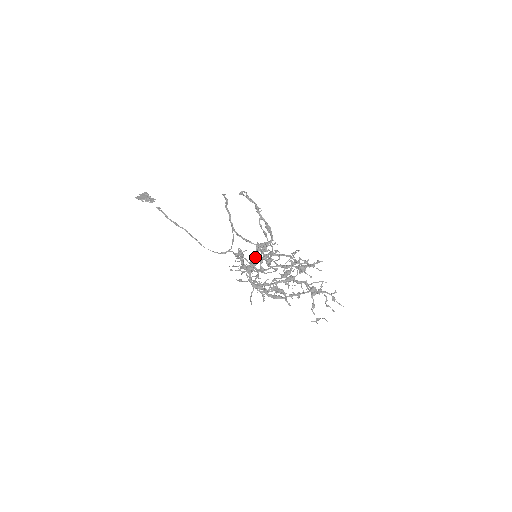
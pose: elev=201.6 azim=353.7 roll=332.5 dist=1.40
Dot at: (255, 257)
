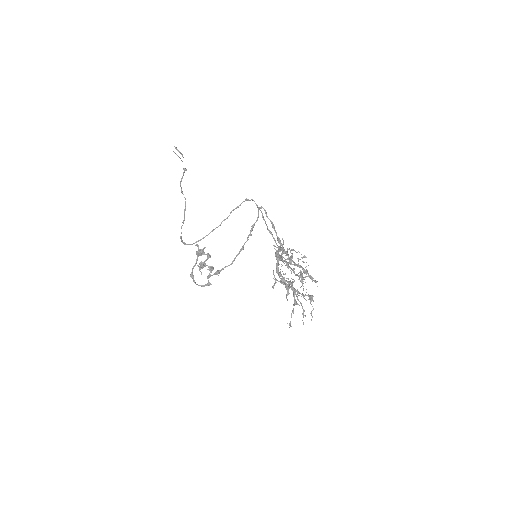
Dot at: occluded
